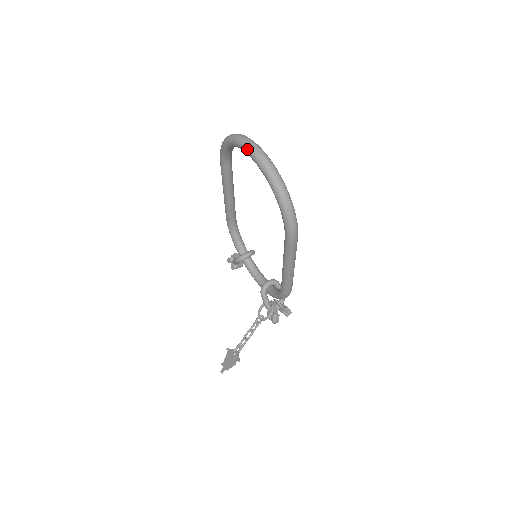
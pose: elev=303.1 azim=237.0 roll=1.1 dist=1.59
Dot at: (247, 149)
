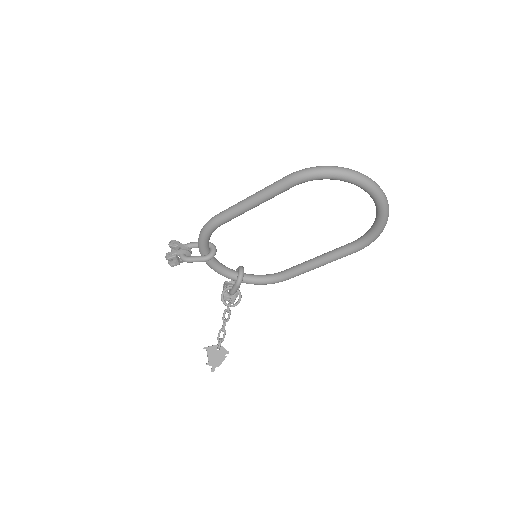
Dot at: (376, 192)
